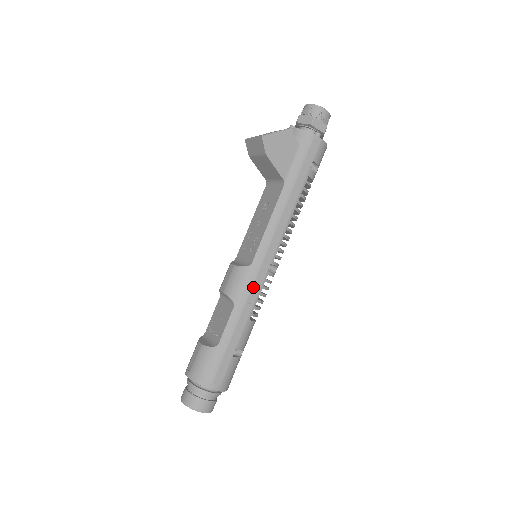
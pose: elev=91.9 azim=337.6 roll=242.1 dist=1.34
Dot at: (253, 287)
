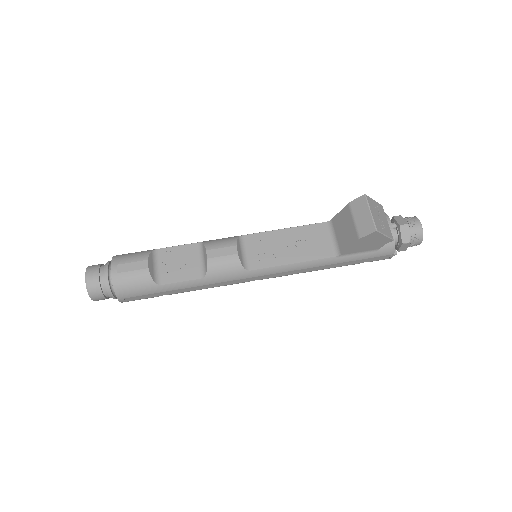
Dot at: (229, 281)
